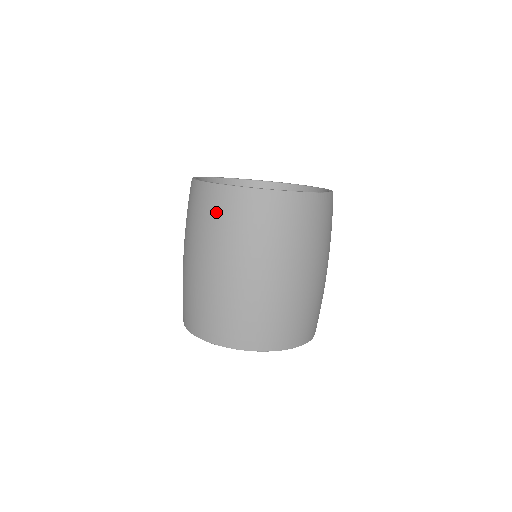
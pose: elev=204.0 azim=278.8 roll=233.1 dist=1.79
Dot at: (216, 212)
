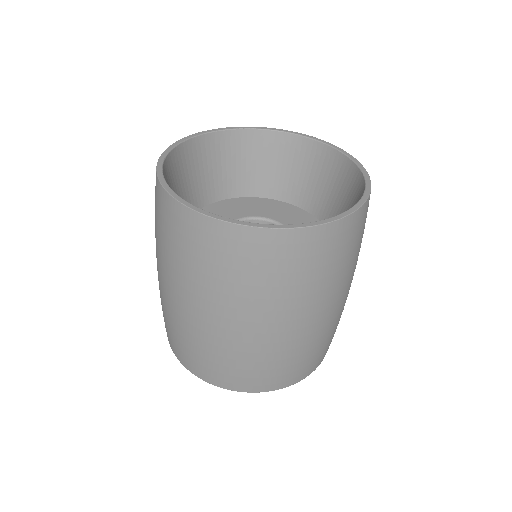
Dot at: (195, 249)
